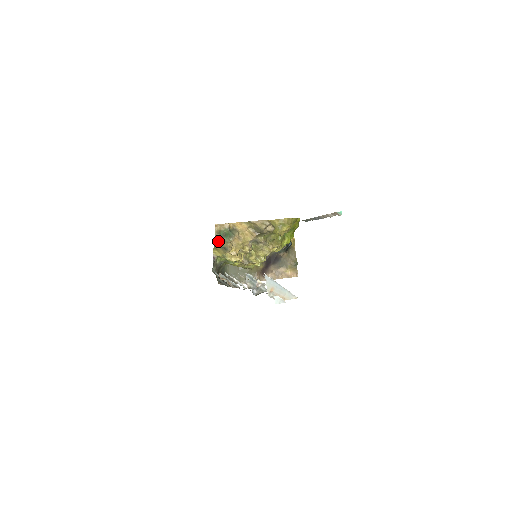
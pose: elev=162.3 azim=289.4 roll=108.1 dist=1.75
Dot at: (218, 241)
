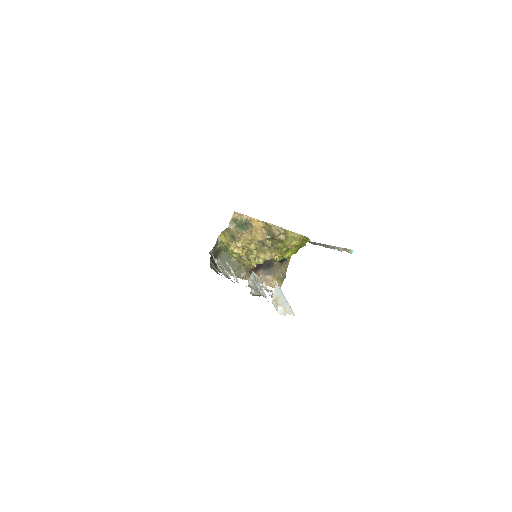
Dot at: (230, 228)
